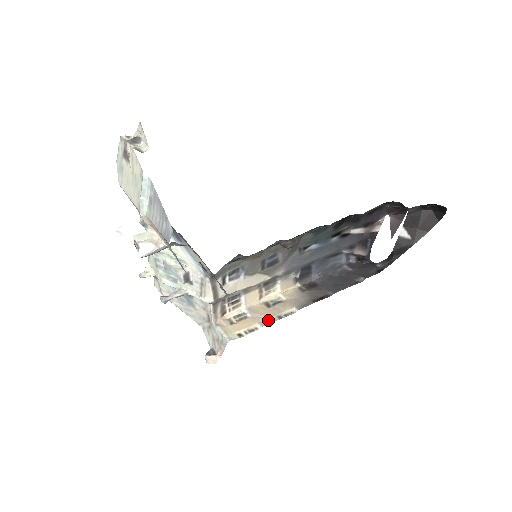
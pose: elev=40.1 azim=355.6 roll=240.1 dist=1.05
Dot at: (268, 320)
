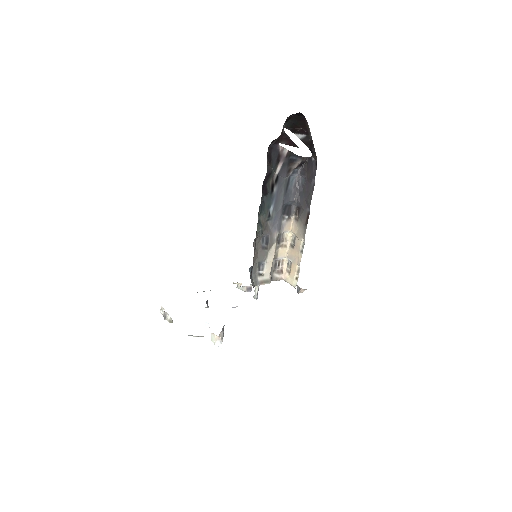
Dot at: (299, 259)
